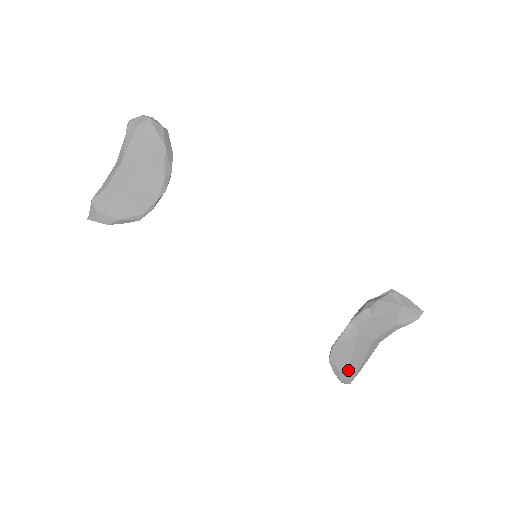
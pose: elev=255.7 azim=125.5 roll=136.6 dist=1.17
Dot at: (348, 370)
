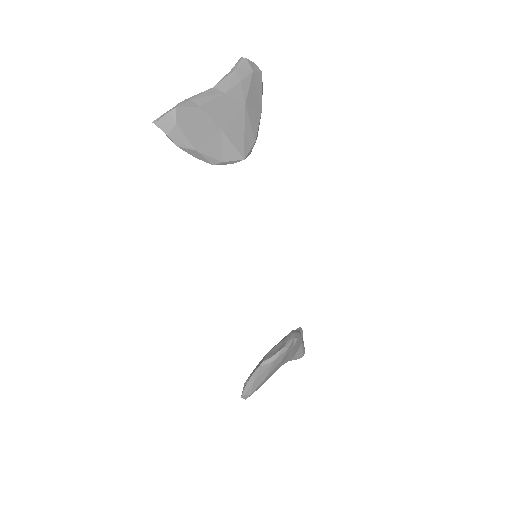
Dot at: (257, 387)
